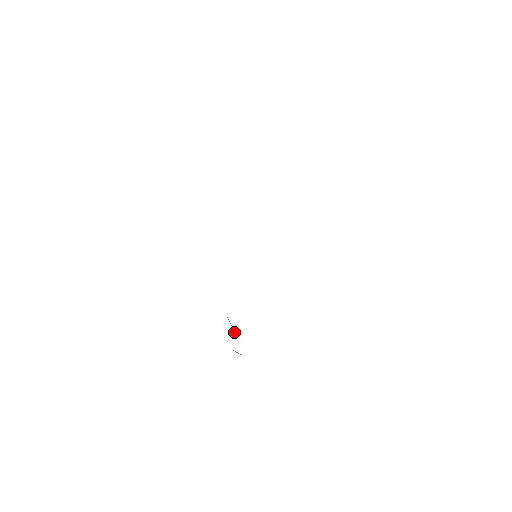
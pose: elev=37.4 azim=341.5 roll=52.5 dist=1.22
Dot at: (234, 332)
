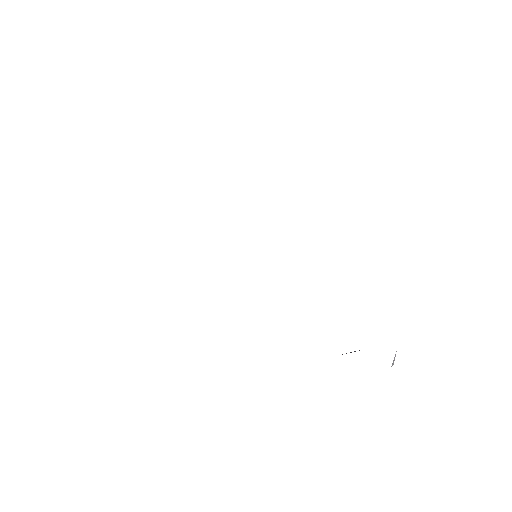
Dot at: occluded
